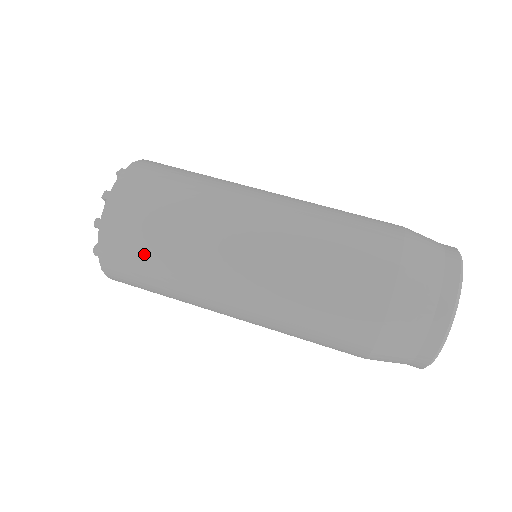
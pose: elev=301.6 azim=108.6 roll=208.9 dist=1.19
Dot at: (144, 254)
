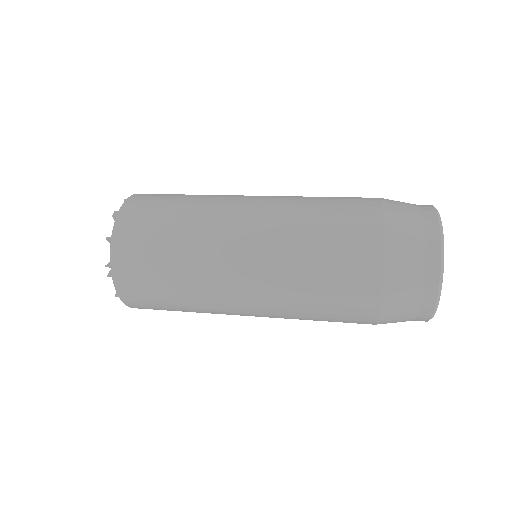
Dot at: (168, 201)
